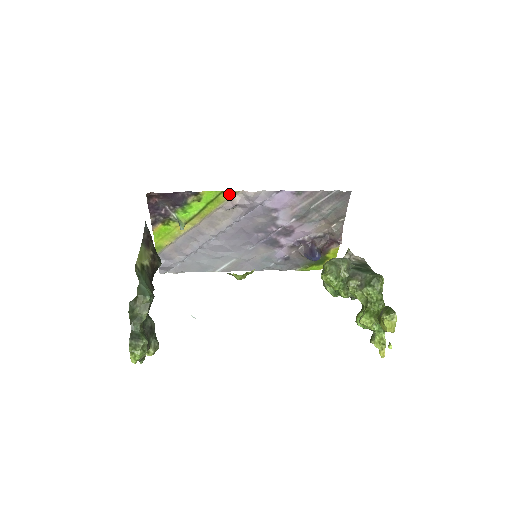
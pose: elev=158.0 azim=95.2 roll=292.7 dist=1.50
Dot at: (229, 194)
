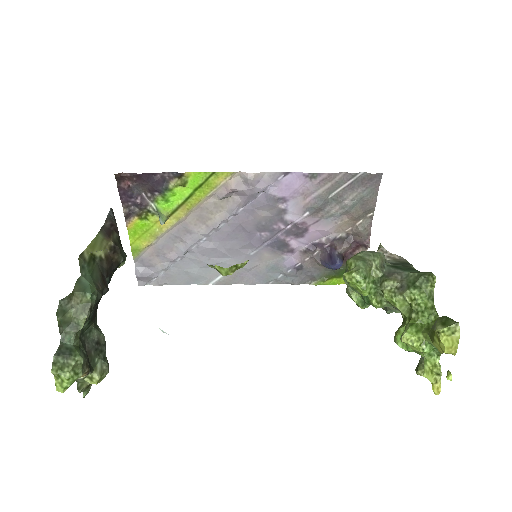
Dot at: (222, 176)
